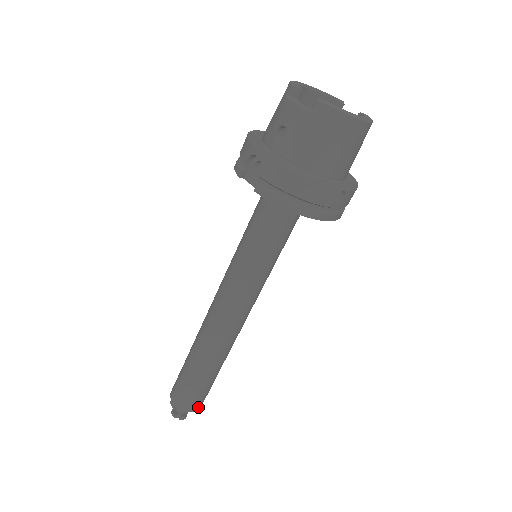
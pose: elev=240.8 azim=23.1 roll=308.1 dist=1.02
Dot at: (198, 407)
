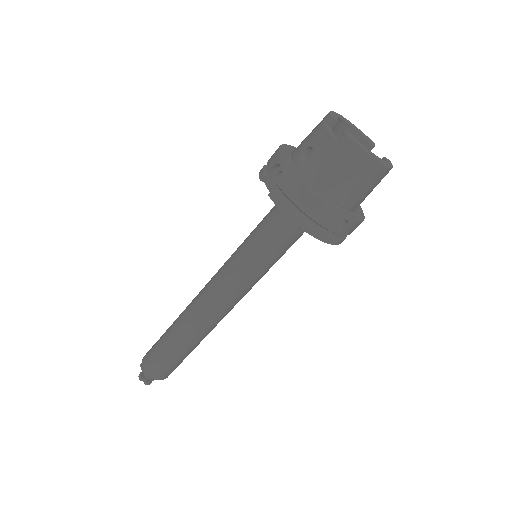
Dot at: (164, 377)
